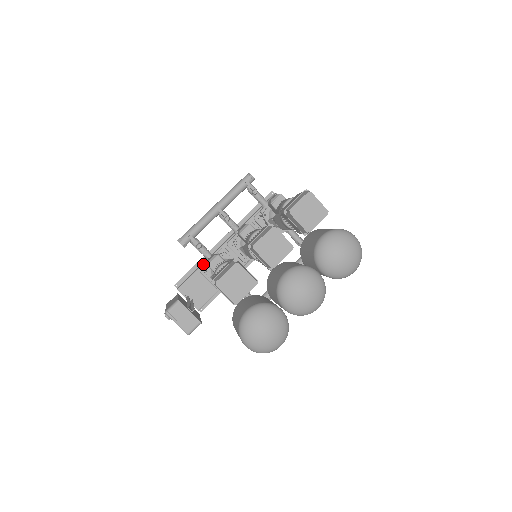
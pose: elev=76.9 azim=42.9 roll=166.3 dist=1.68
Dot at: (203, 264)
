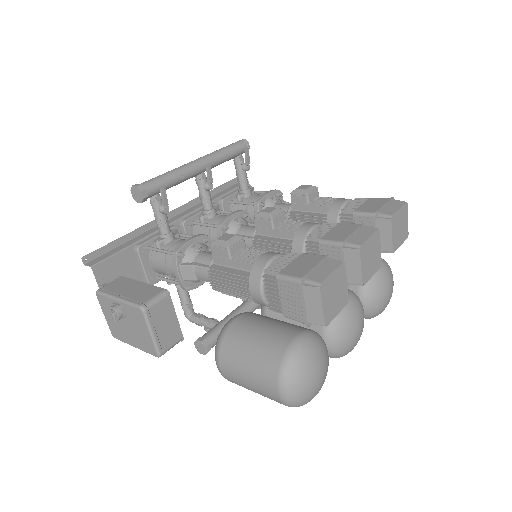
Dot at: (142, 239)
